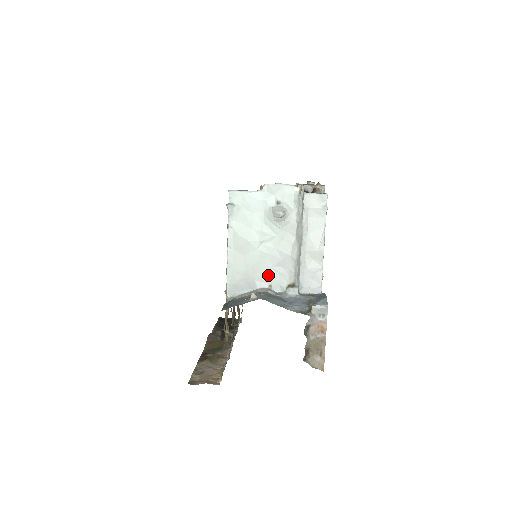
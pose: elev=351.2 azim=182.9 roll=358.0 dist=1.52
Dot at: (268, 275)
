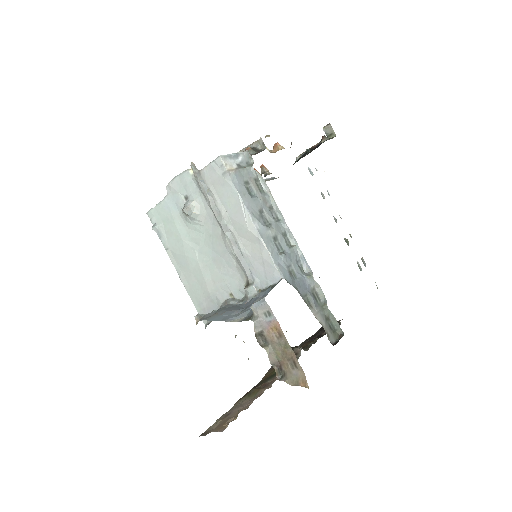
Dot at: (222, 283)
